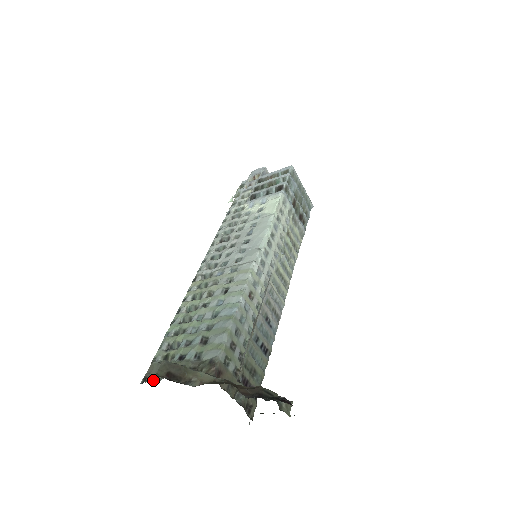
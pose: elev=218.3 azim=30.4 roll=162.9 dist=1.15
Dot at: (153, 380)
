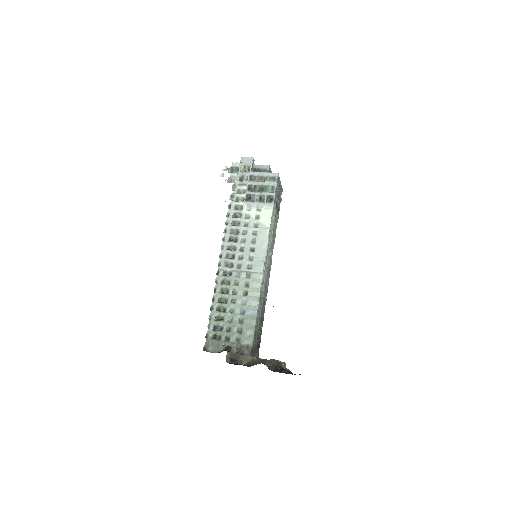
Dot at: (211, 350)
